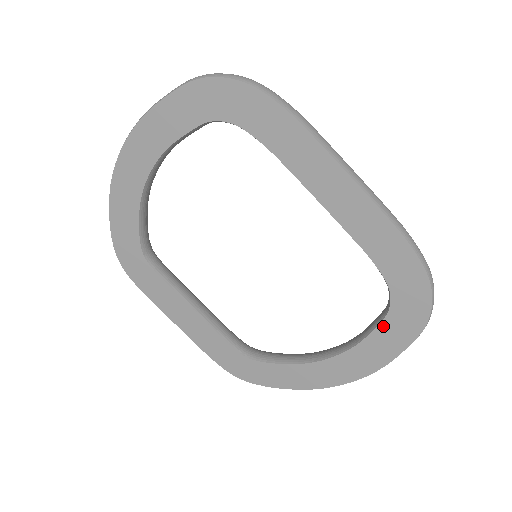
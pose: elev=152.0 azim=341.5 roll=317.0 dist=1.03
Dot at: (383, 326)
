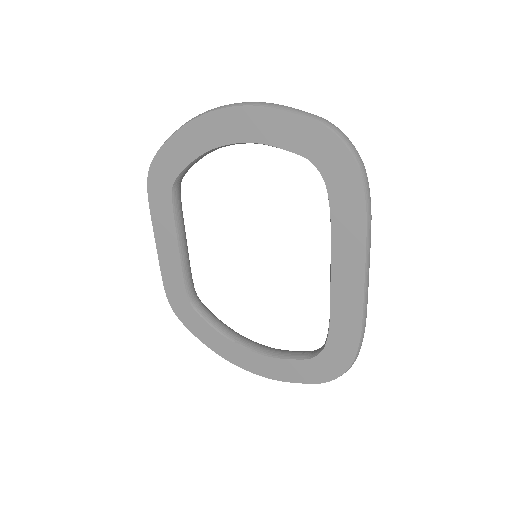
Dot at: (299, 362)
